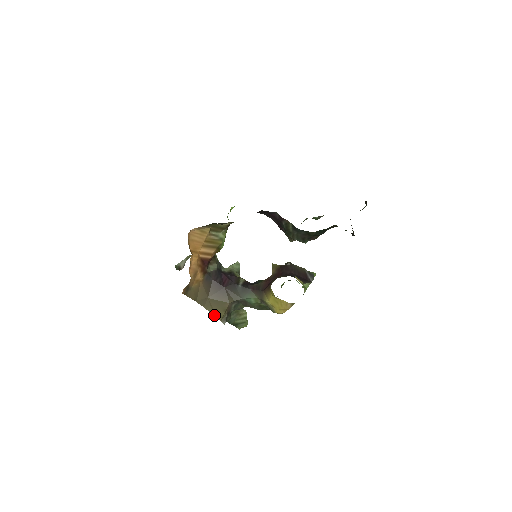
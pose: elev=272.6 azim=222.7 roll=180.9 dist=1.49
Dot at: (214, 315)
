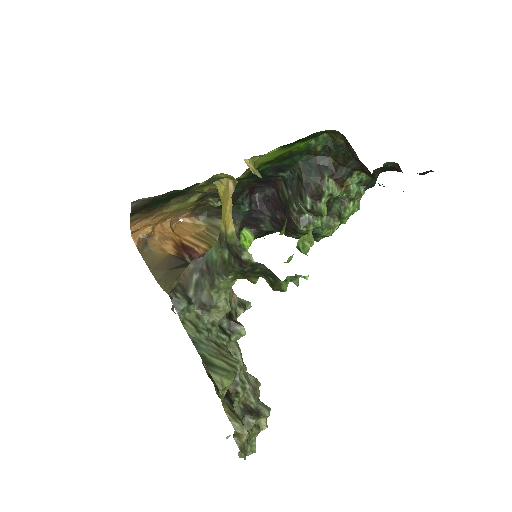
Dot at: (164, 290)
